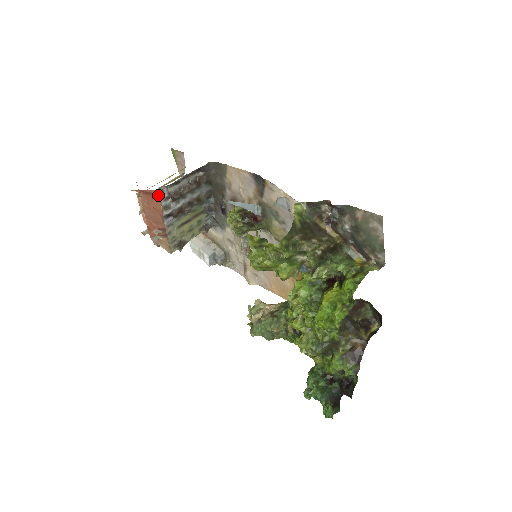
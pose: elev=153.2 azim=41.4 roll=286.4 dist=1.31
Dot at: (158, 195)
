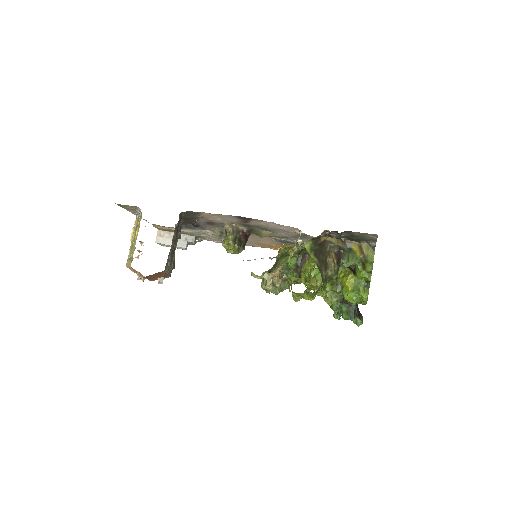
Dot at: (164, 271)
